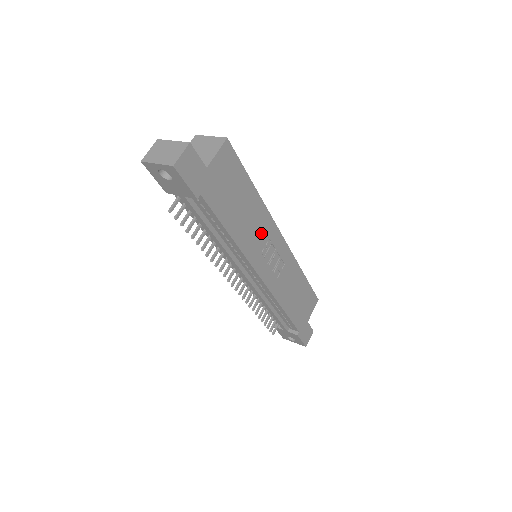
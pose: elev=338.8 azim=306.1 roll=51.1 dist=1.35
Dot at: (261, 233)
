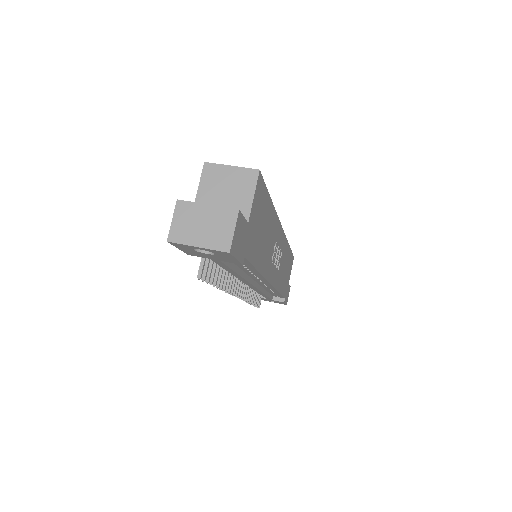
Dot at: (273, 242)
